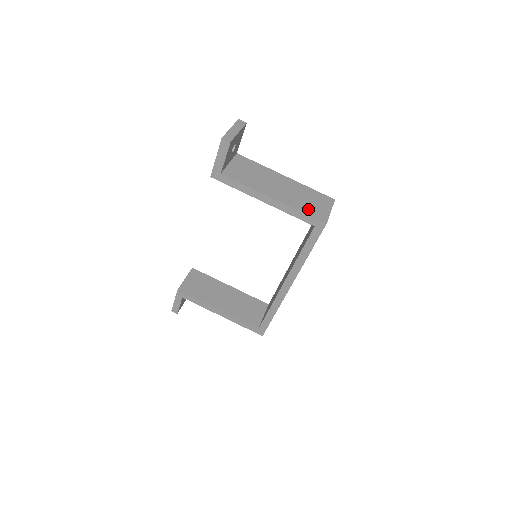
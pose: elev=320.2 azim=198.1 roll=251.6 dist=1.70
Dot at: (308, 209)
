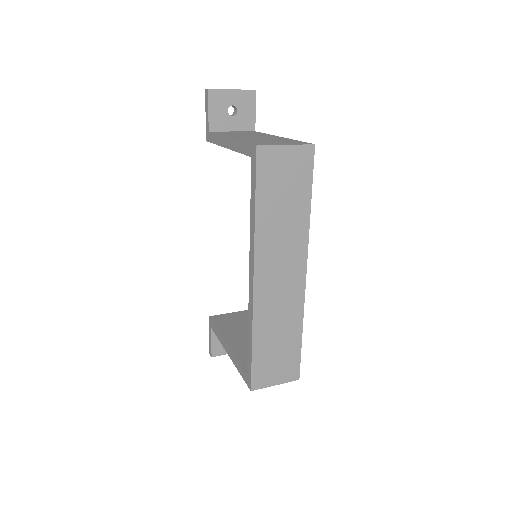
Dot at: (256, 142)
